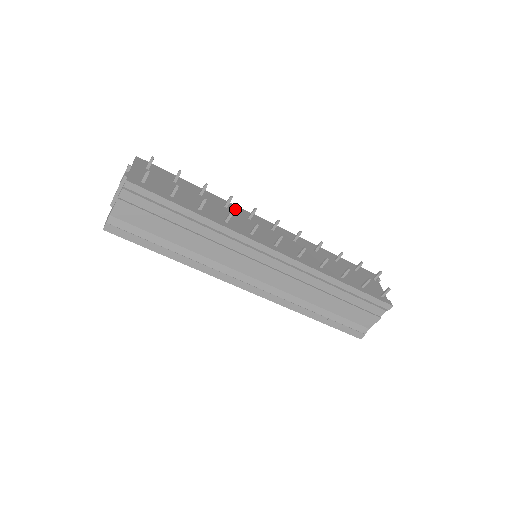
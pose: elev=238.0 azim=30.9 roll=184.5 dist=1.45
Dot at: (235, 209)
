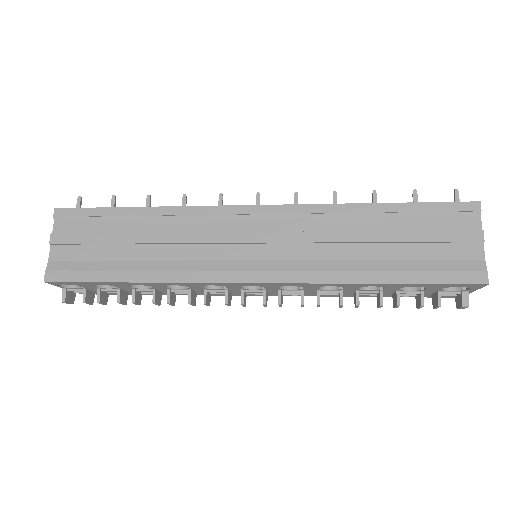
Dot at: occluded
